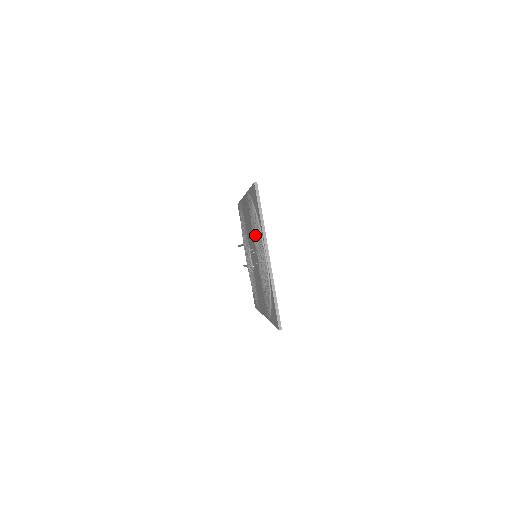
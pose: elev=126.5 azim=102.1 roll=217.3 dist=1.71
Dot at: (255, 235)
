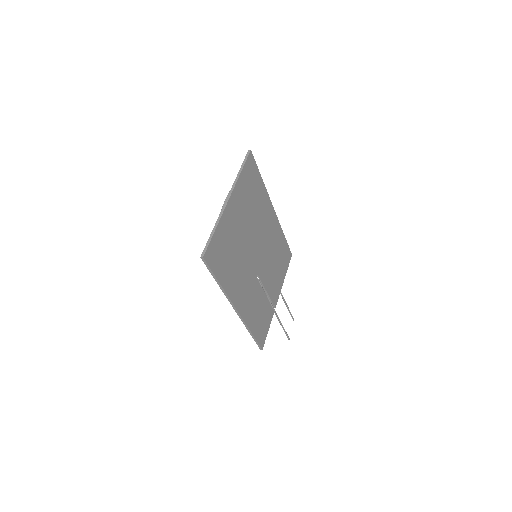
Dot at: occluded
